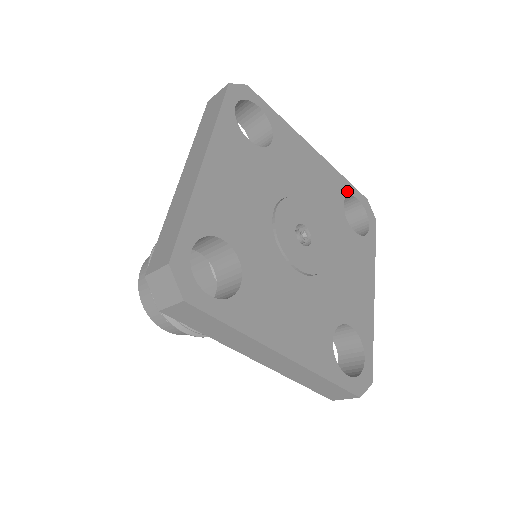
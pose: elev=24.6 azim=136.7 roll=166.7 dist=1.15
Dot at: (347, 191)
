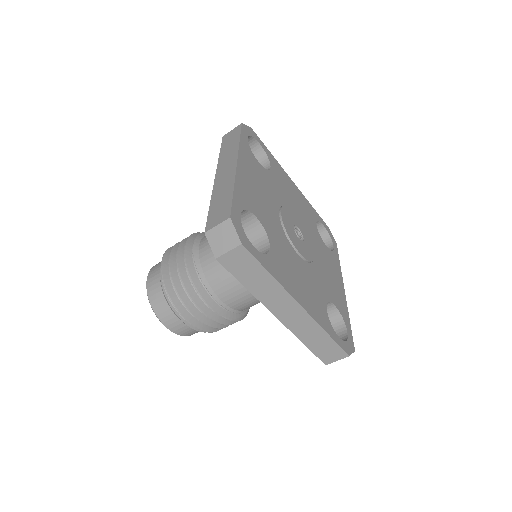
Dot at: (317, 218)
